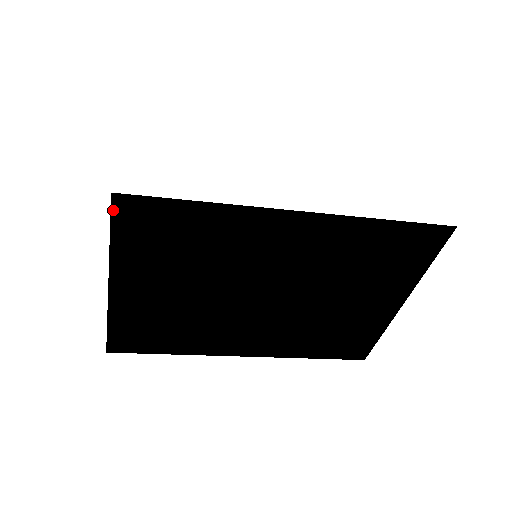
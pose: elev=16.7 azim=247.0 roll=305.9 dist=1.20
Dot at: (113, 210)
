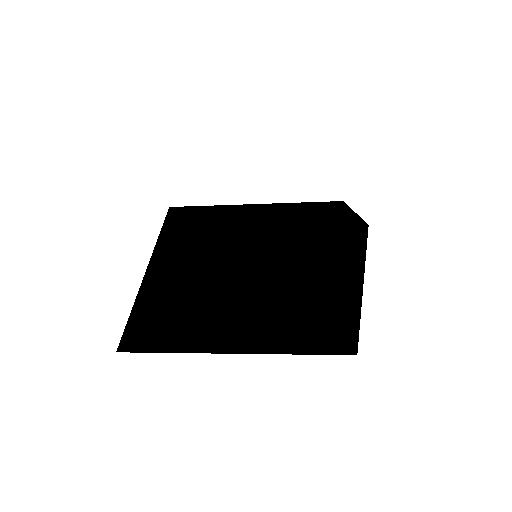
Dot at: (164, 224)
